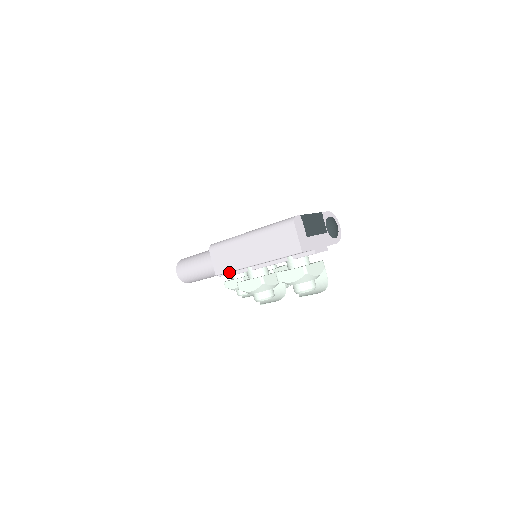
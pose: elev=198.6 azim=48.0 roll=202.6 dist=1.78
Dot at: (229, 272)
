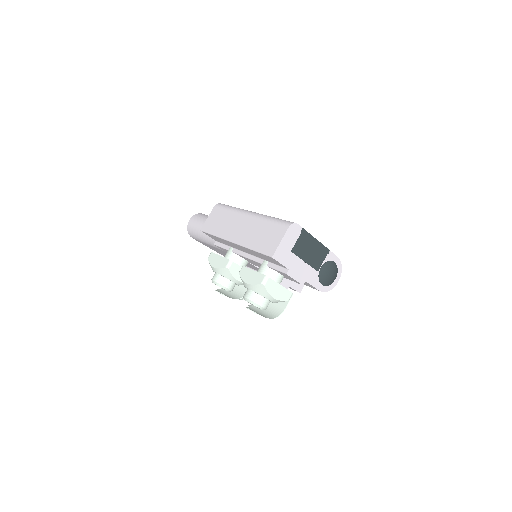
Dot at: (216, 240)
